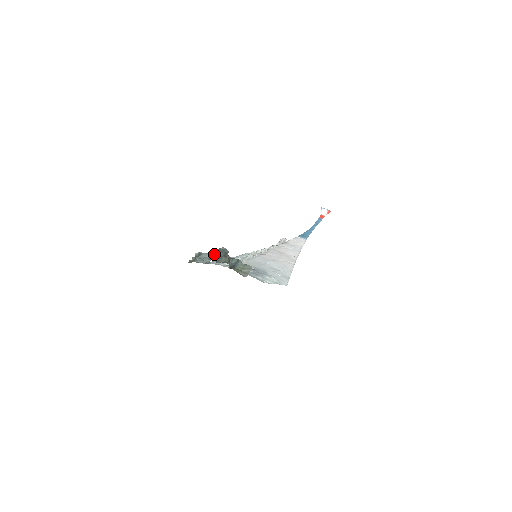
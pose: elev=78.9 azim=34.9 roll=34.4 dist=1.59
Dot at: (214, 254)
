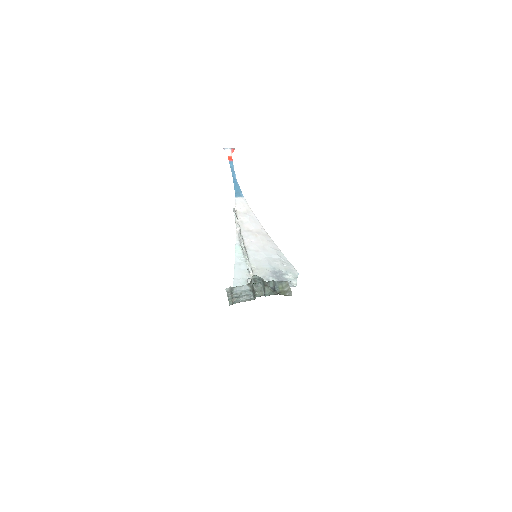
Dot at: (256, 288)
